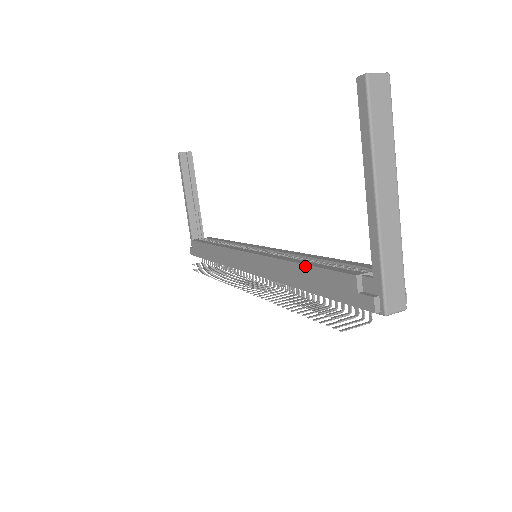
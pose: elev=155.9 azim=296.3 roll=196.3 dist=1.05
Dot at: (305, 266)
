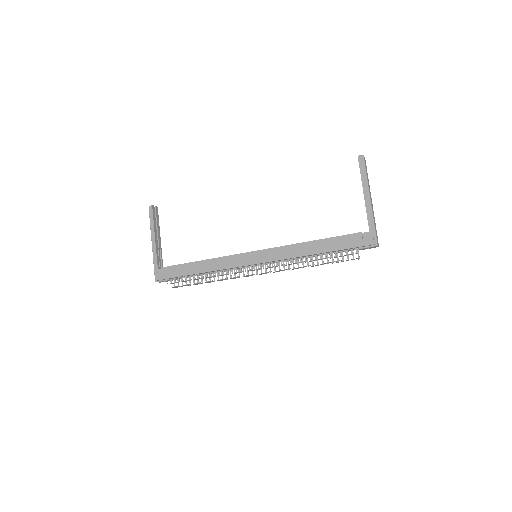
Dot at: (321, 240)
